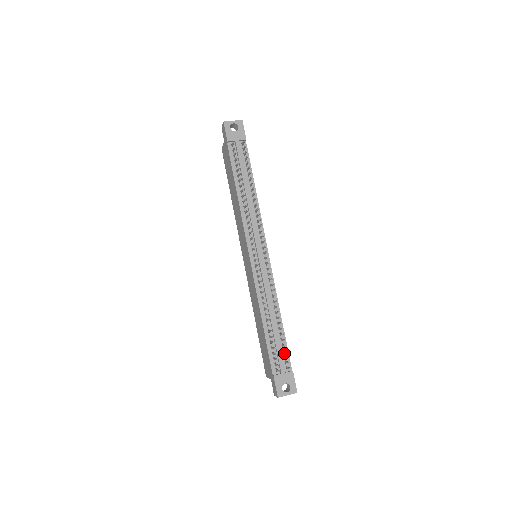
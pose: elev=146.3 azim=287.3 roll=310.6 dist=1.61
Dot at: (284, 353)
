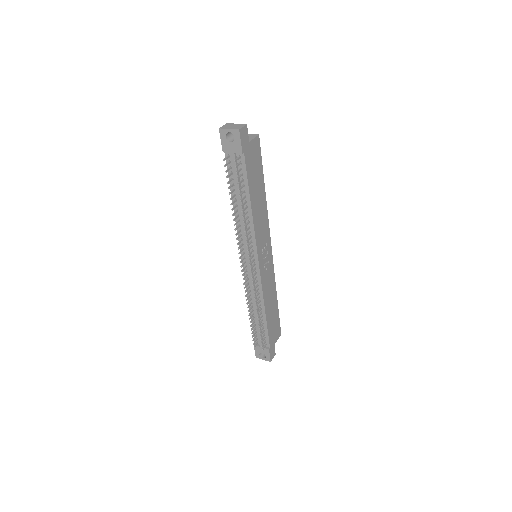
Dot at: (265, 335)
